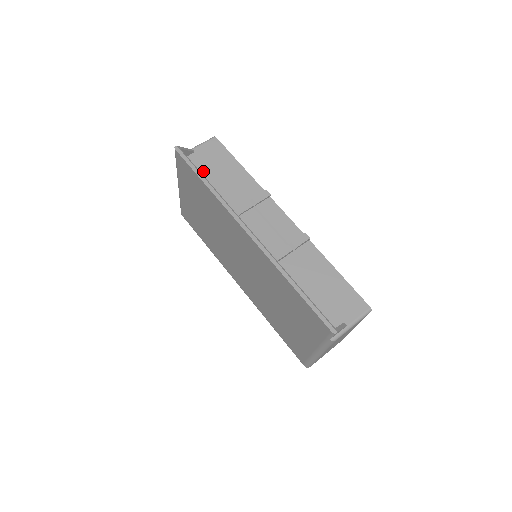
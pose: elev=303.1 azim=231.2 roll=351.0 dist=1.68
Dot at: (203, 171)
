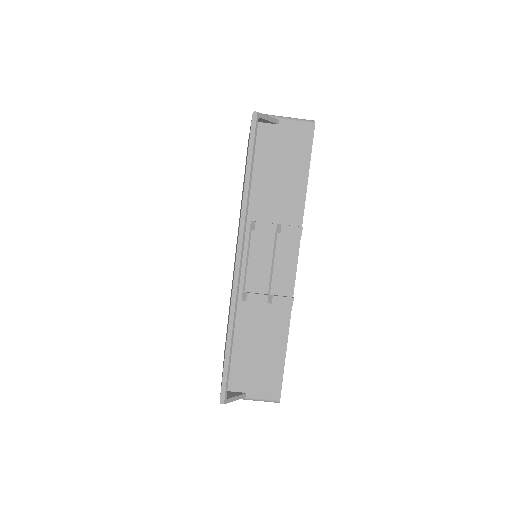
Dot at: (266, 154)
